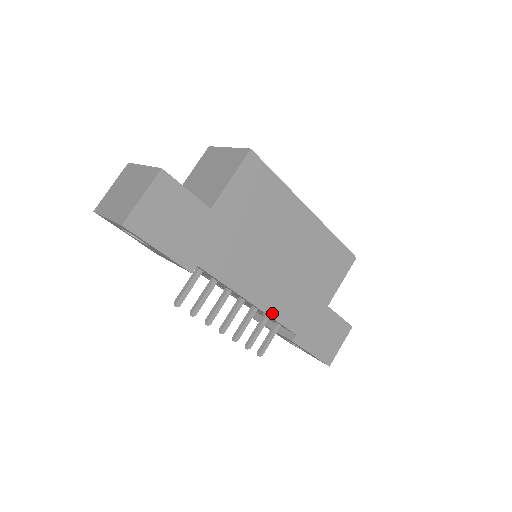
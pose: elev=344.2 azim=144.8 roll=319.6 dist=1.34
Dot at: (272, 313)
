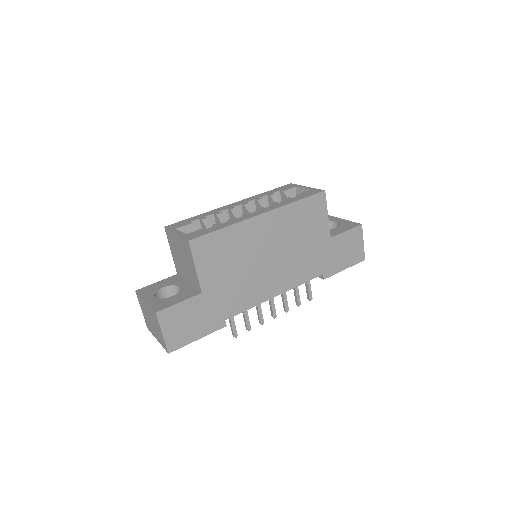
Dot at: (295, 285)
